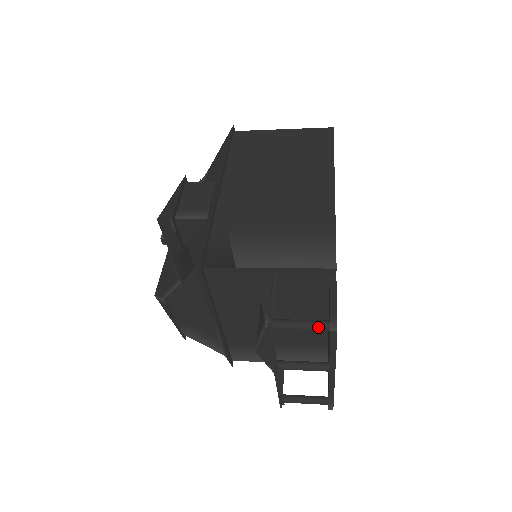
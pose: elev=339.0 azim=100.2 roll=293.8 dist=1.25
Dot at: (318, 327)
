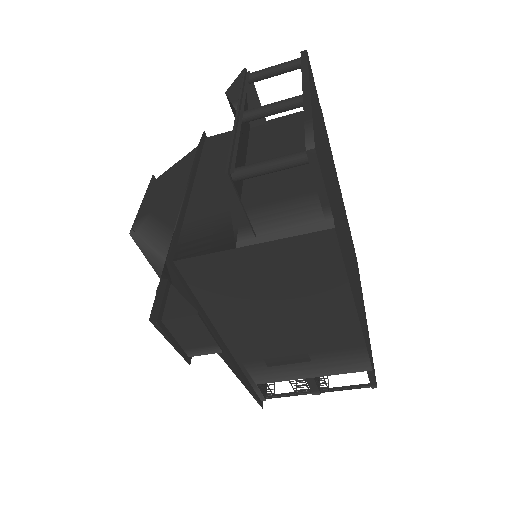
Dot at: (291, 61)
